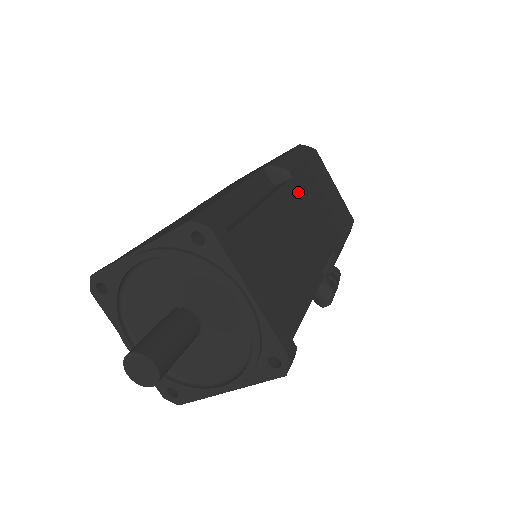
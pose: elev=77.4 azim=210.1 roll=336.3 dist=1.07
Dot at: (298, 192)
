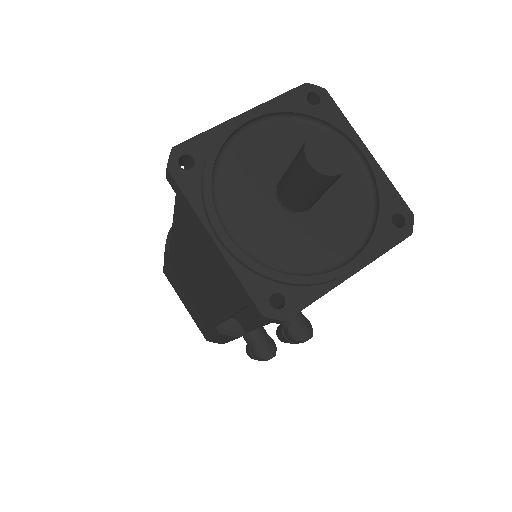
Dot at: occluded
